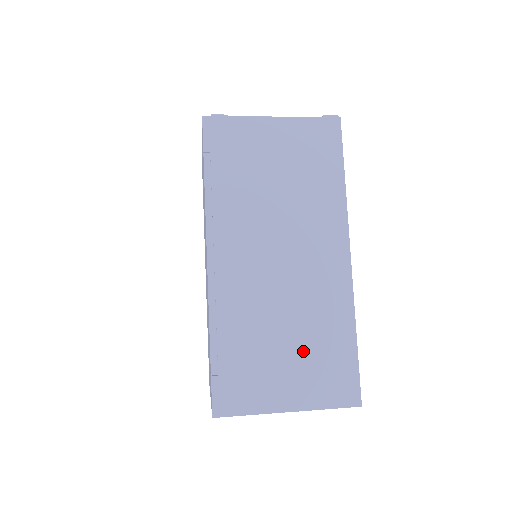
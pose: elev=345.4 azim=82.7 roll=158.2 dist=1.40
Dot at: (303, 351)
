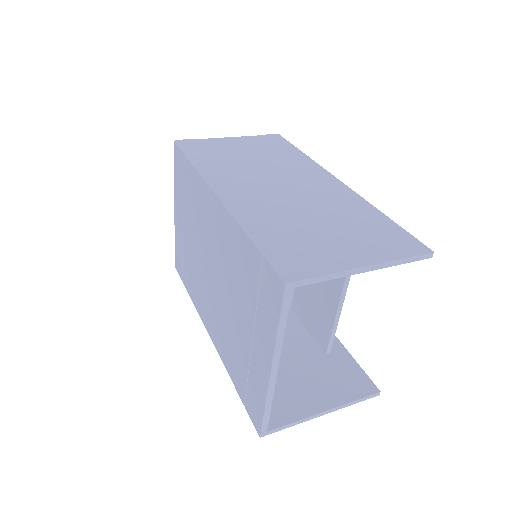
Dot at: (344, 228)
